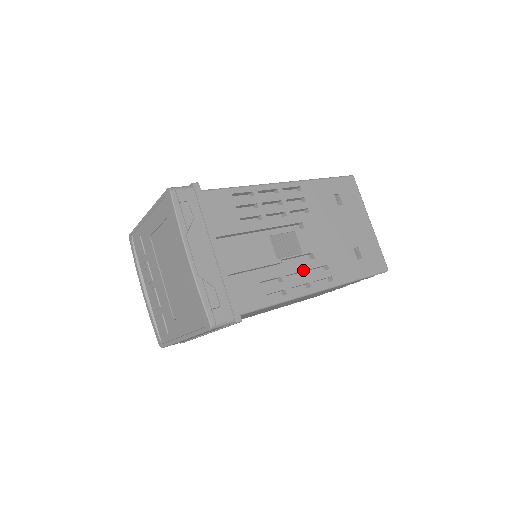
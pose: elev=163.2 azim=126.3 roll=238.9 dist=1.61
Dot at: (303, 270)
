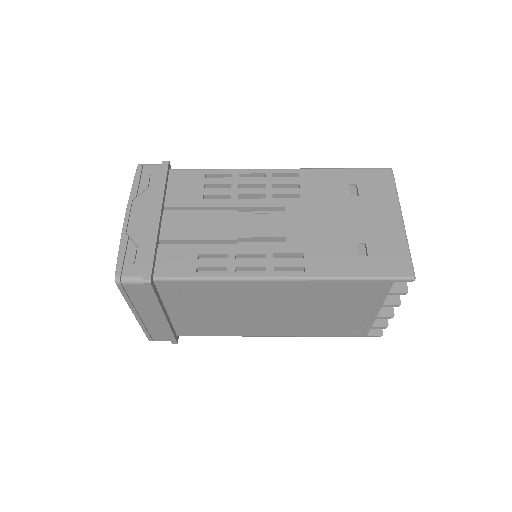
Dot at: (263, 252)
